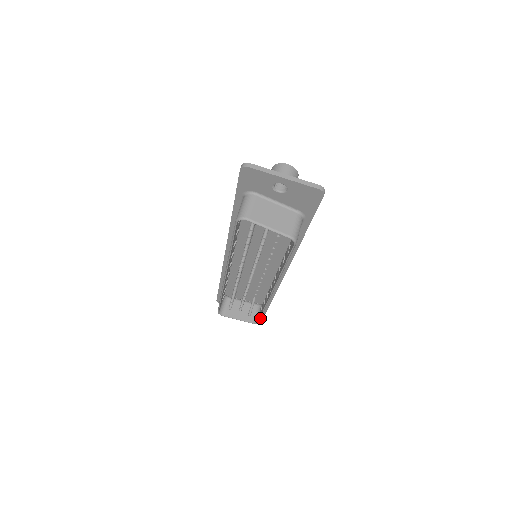
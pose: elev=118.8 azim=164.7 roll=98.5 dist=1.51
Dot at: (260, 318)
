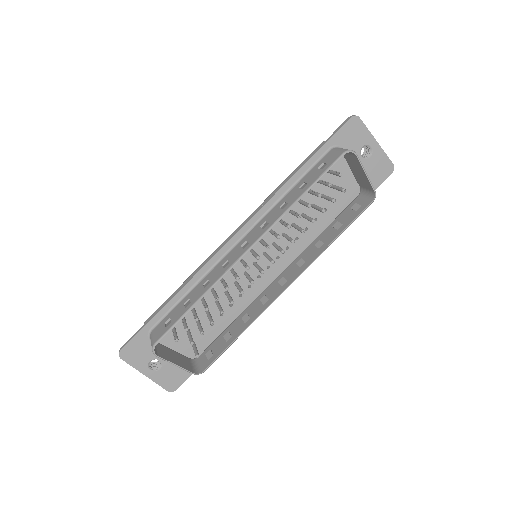
Dot at: (217, 358)
